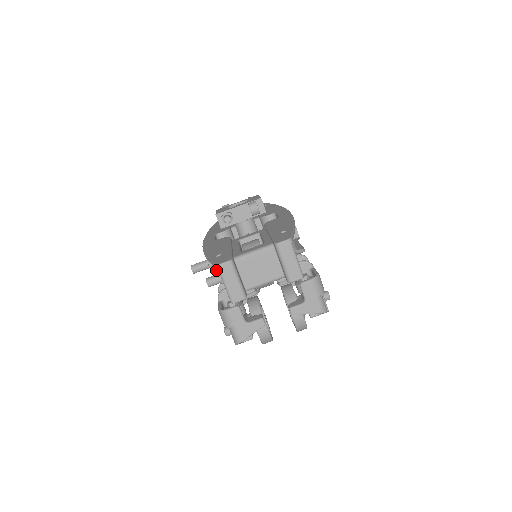
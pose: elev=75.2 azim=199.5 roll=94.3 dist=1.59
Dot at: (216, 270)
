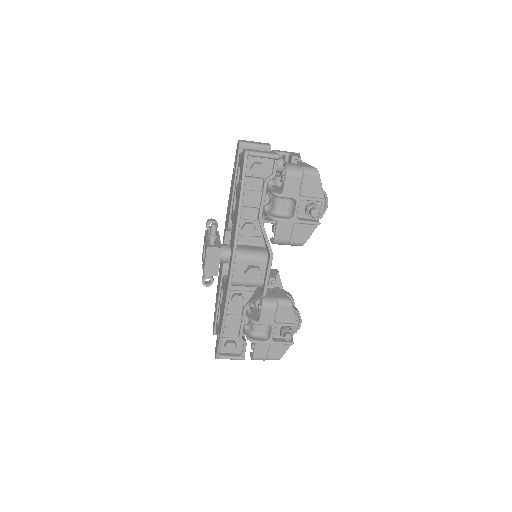
Dot at: occluded
